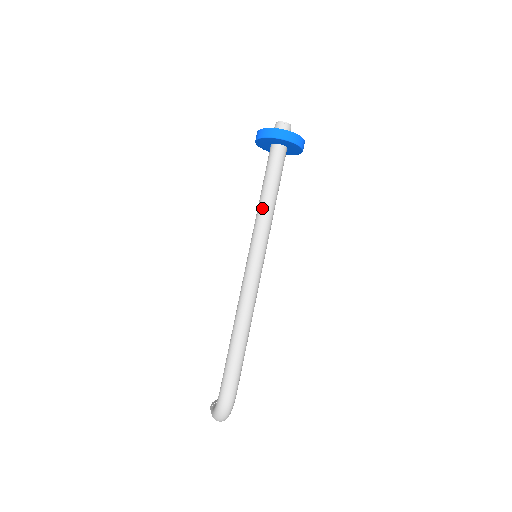
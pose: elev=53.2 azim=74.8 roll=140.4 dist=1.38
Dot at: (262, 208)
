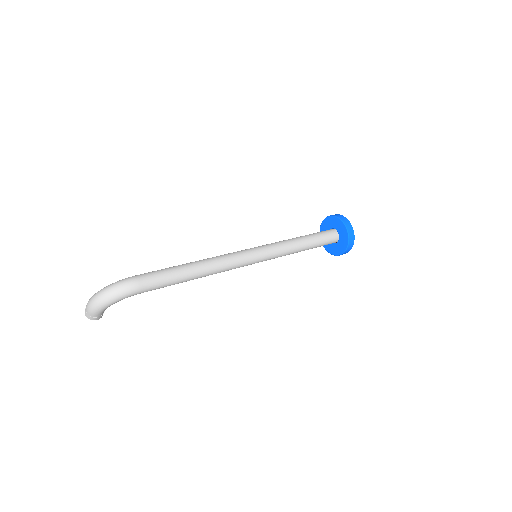
Dot at: (292, 239)
